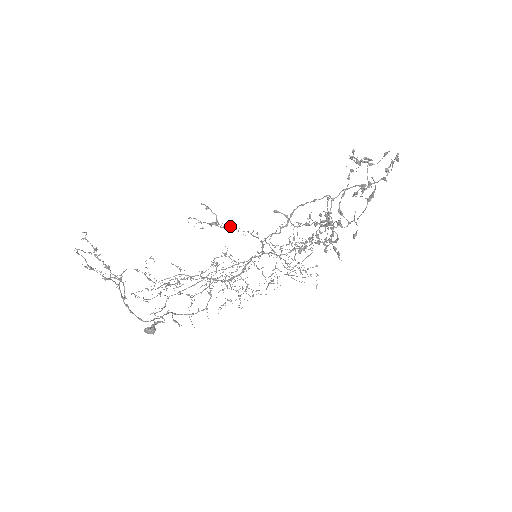
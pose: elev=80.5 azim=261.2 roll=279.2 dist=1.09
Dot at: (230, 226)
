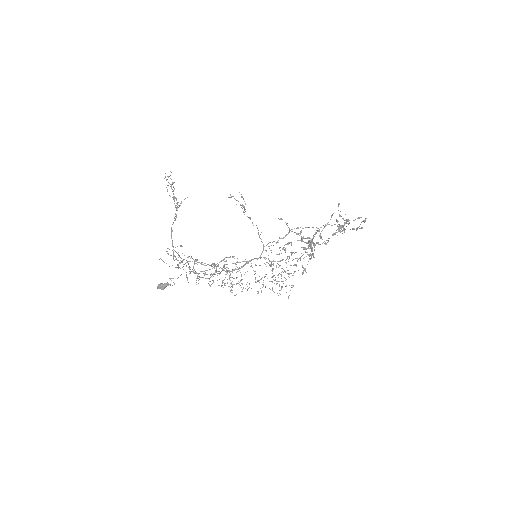
Dot at: (250, 218)
